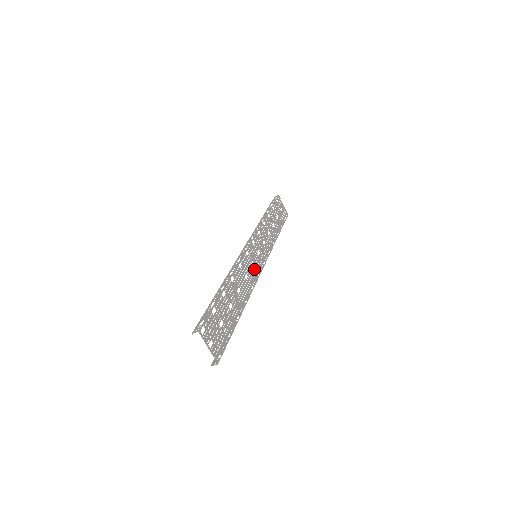
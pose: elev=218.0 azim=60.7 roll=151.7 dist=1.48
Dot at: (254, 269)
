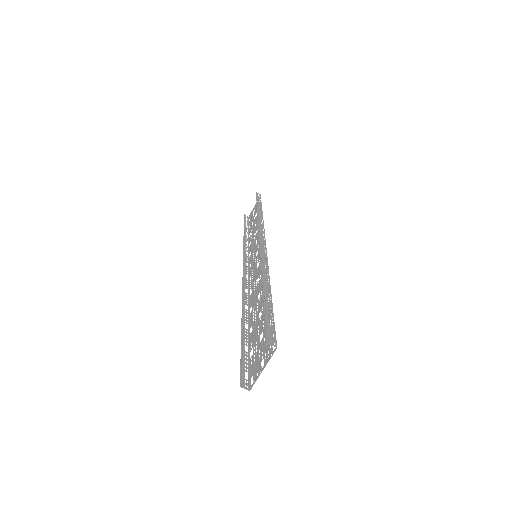
Dot at: (255, 271)
